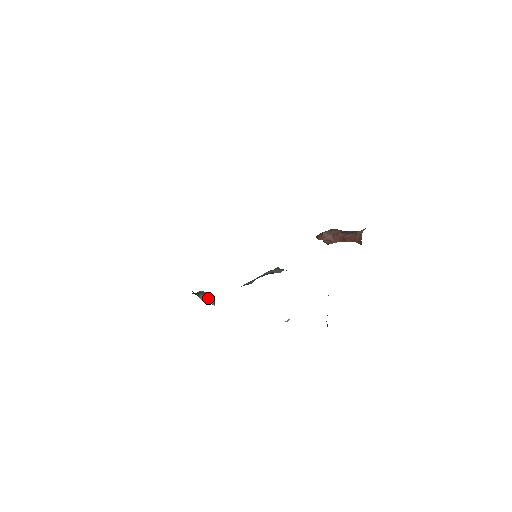
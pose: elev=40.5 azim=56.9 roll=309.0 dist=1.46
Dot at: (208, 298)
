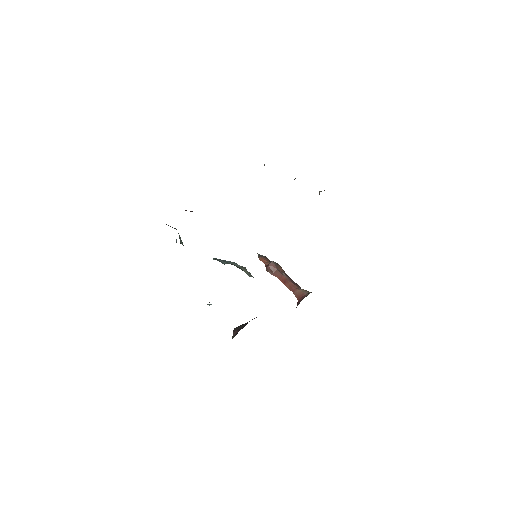
Dot at: occluded
